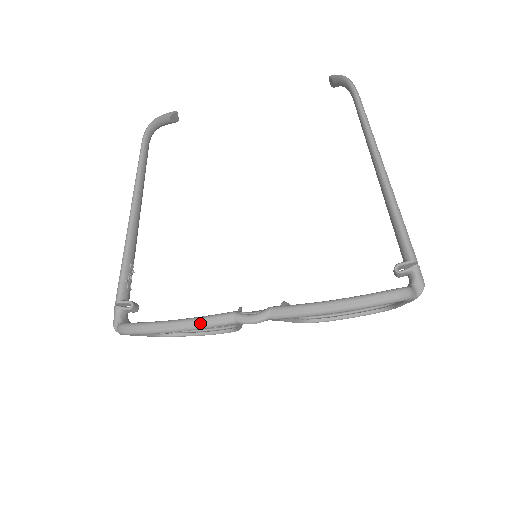
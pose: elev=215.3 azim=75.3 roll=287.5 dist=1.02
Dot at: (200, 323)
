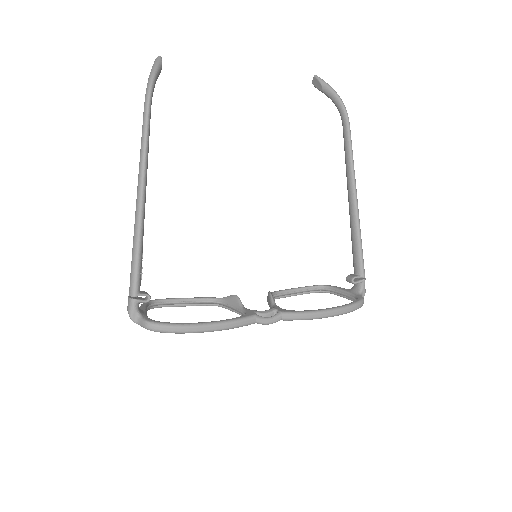
Dot at: (232, 326)
